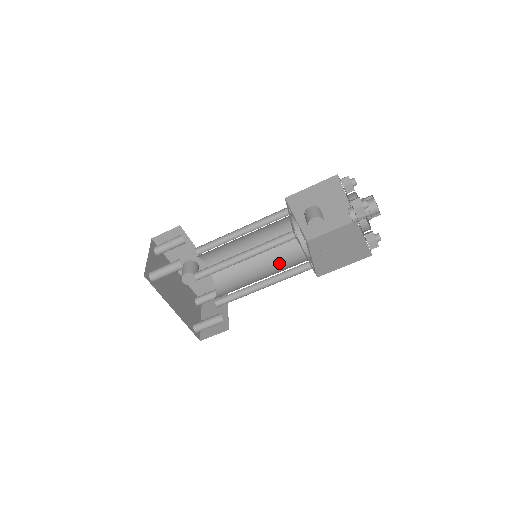
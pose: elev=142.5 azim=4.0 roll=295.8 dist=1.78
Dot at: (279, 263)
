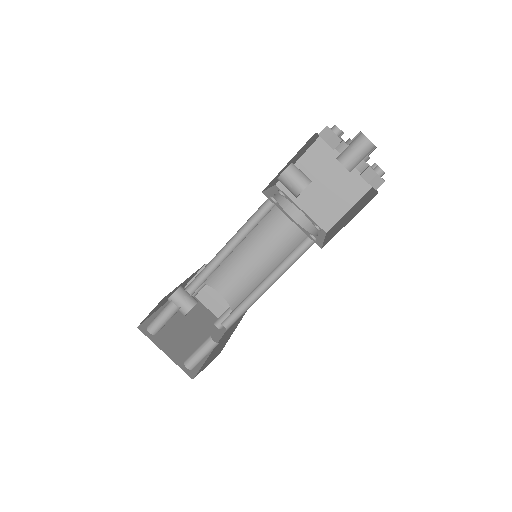
Dot at: (270, 234)
